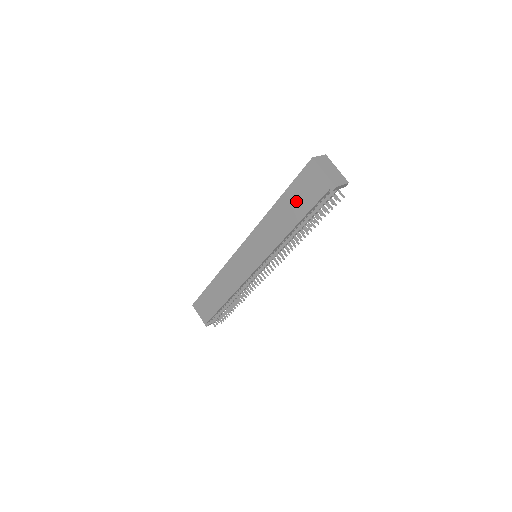
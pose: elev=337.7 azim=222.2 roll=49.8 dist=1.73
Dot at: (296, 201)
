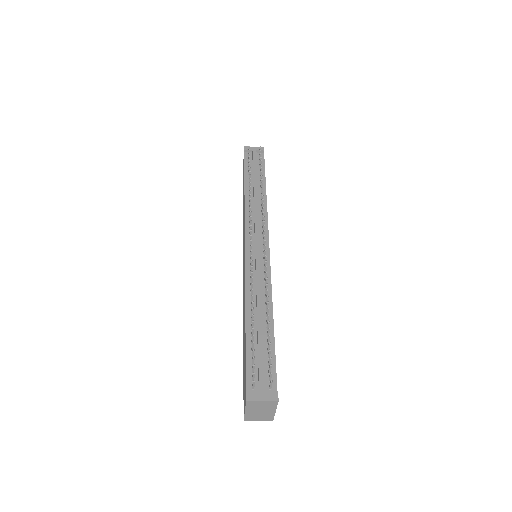
Dot at: (243, 186)
